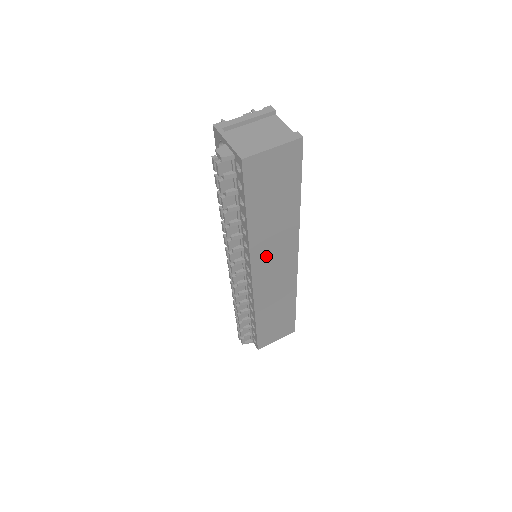
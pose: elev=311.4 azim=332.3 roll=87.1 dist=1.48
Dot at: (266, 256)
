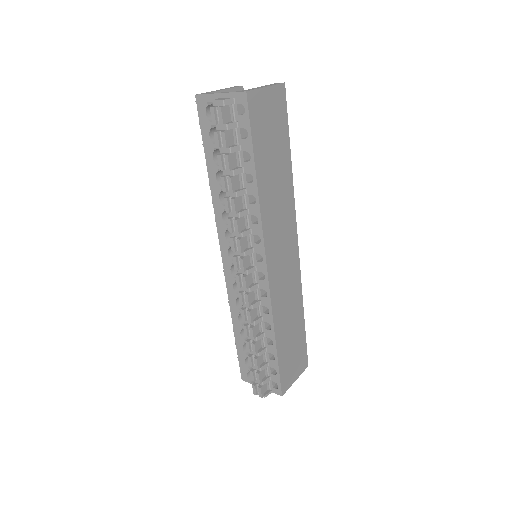
Dot at: (275, 235)
